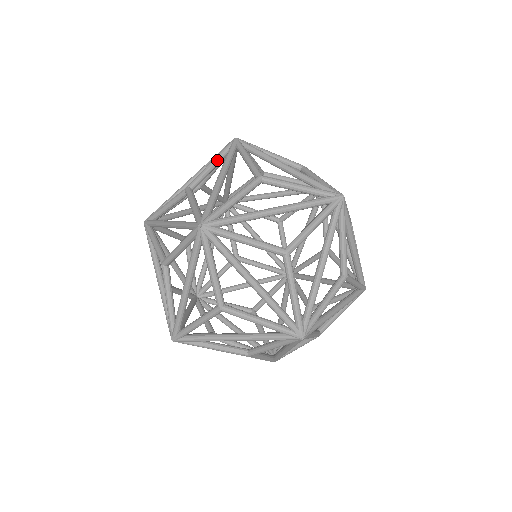
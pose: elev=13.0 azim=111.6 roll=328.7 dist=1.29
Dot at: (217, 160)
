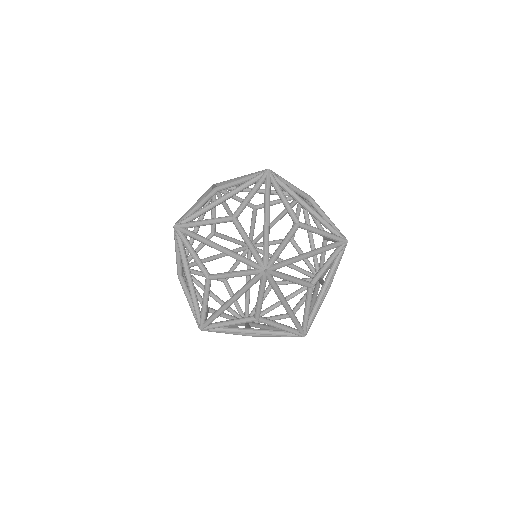
Dot at: (256, 191)
